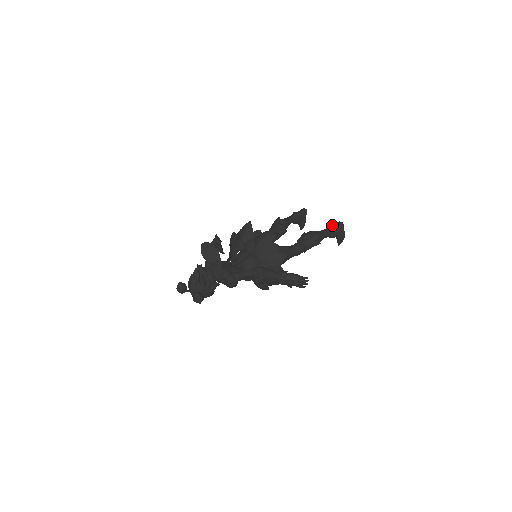
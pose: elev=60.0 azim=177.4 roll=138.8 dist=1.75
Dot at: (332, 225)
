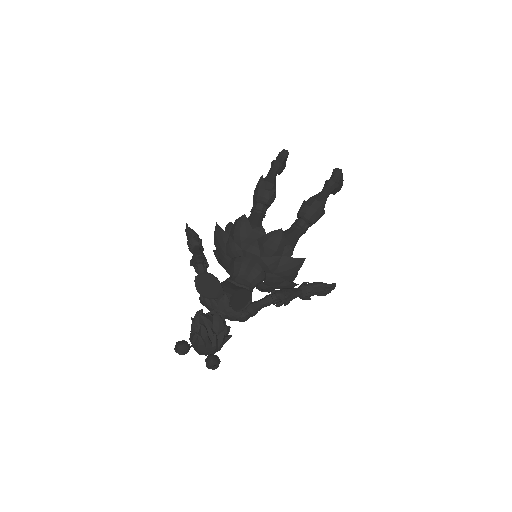
Dot at: (332, 179)
